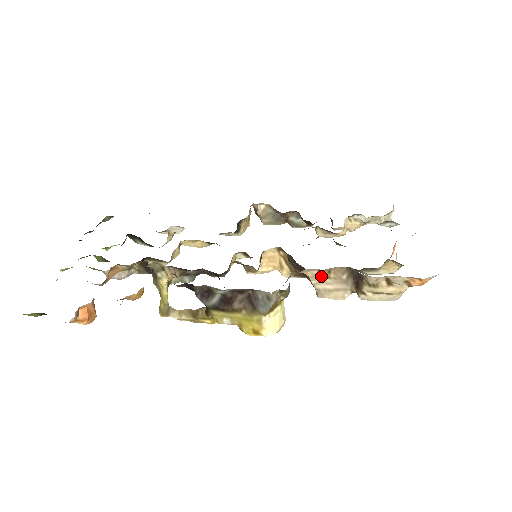
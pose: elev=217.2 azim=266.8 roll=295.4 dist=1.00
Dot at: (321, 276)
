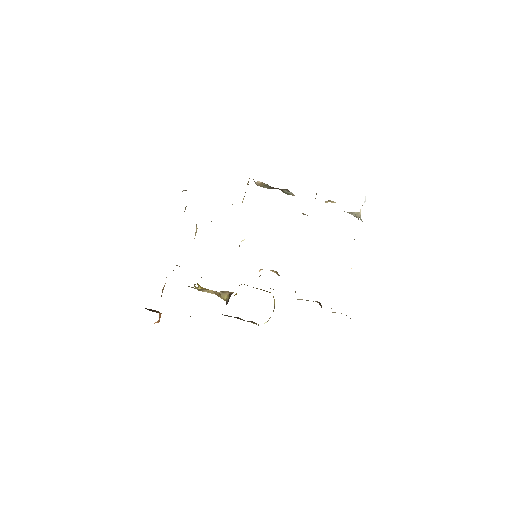
Dot at: occluded
